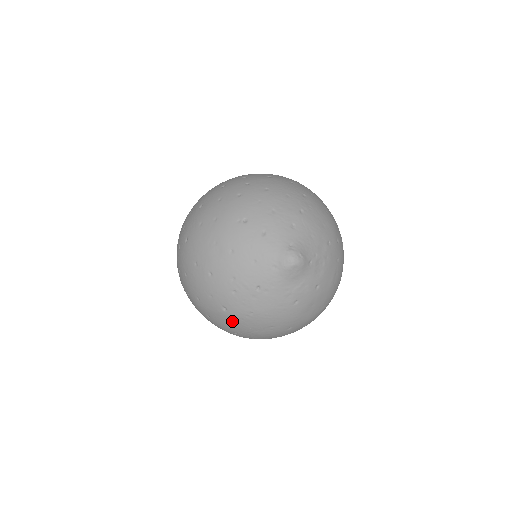
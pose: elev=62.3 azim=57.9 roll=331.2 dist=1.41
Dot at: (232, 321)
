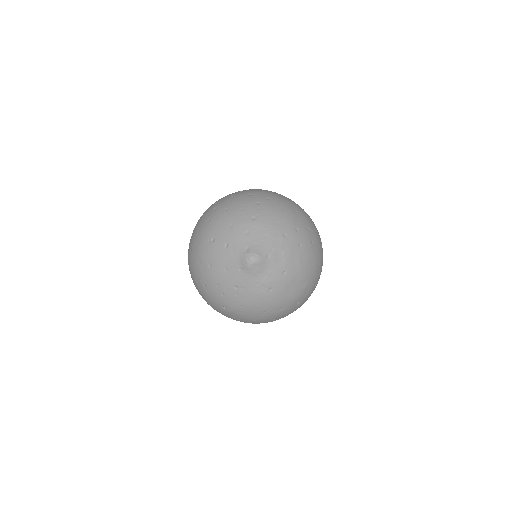
Dot at: (235, 315)
